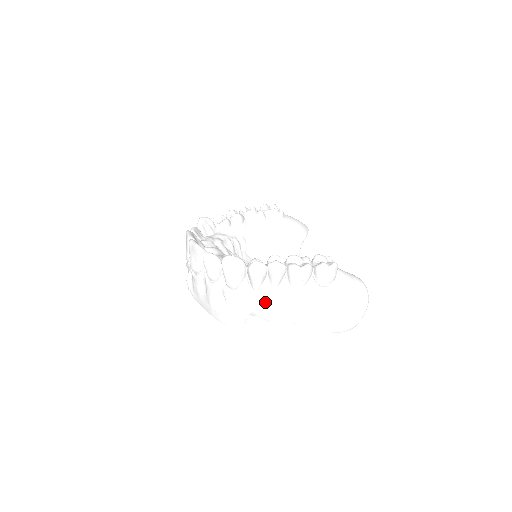
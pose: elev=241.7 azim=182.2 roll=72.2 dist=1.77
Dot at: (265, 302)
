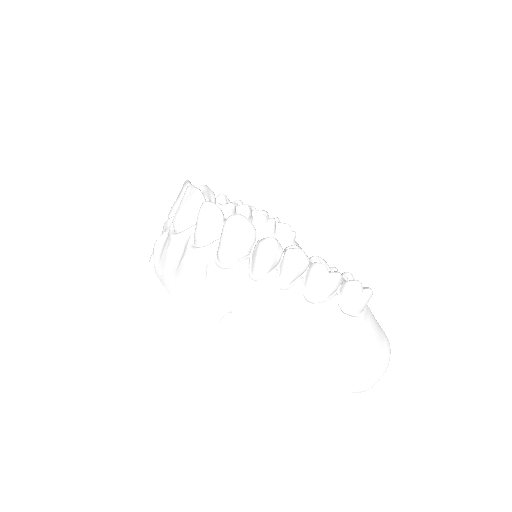
Dot at: (260, 301)
